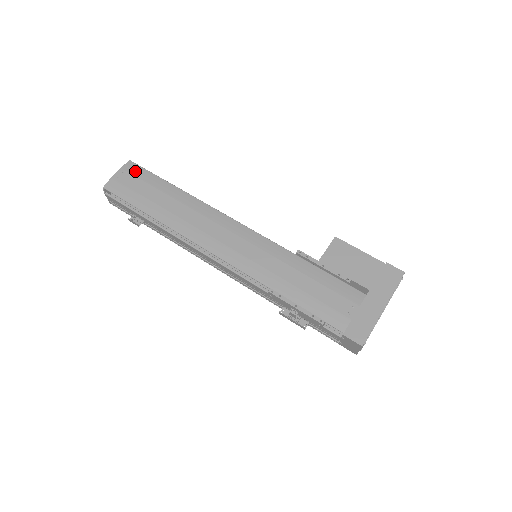
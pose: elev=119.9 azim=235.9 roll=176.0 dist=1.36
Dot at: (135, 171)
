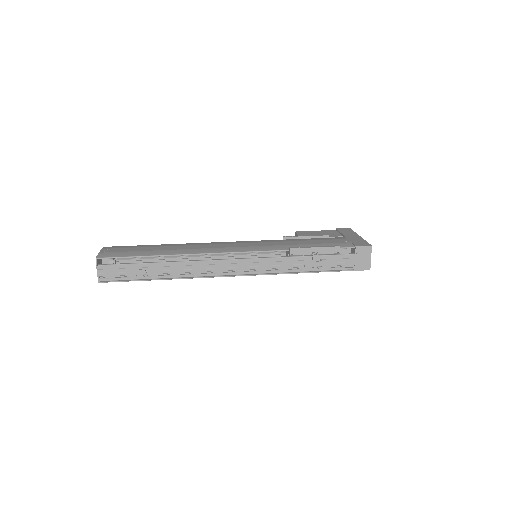
Dot at: (117, 247)
